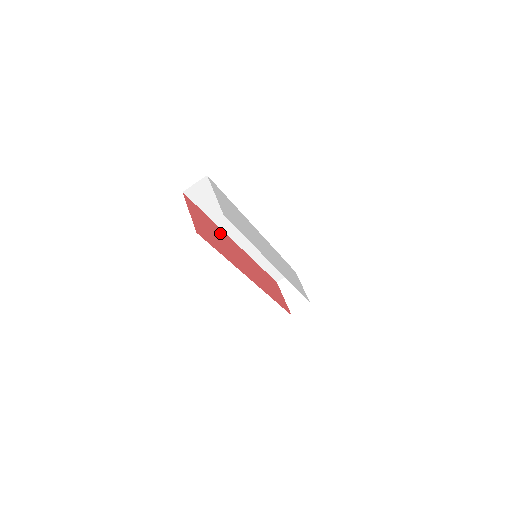
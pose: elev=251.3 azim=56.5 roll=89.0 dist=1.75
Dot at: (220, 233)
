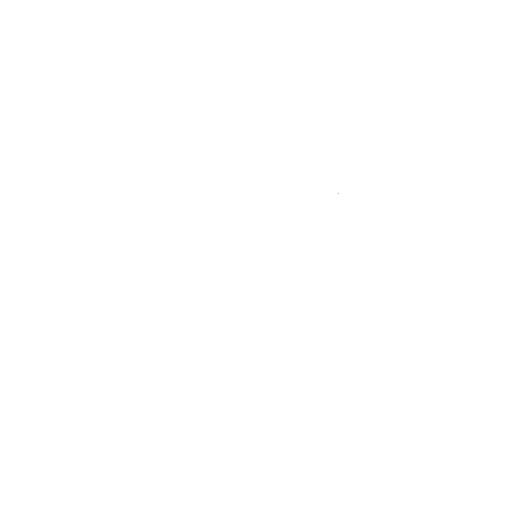
Dot at: occluded
